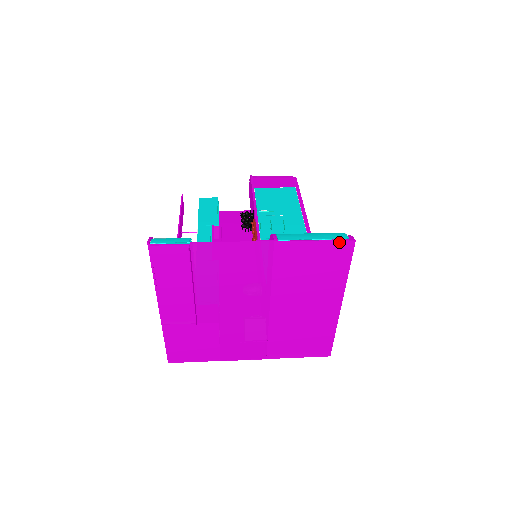
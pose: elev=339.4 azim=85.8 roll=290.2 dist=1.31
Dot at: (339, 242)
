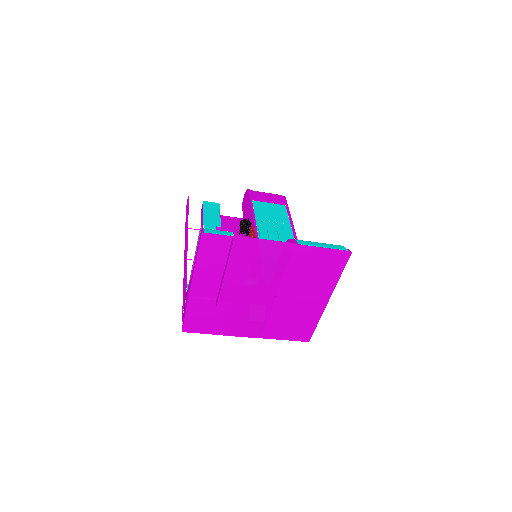
Dot at: (340, 252)
